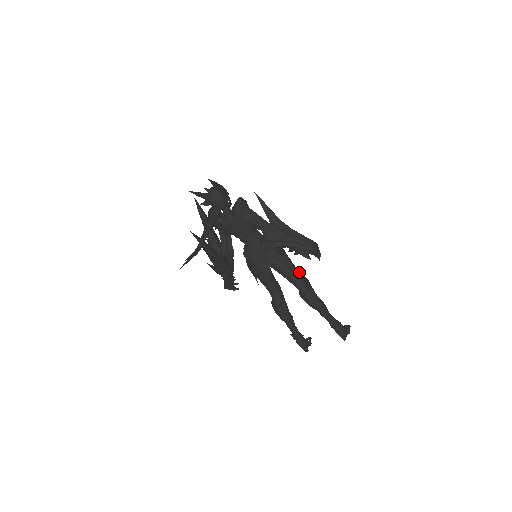
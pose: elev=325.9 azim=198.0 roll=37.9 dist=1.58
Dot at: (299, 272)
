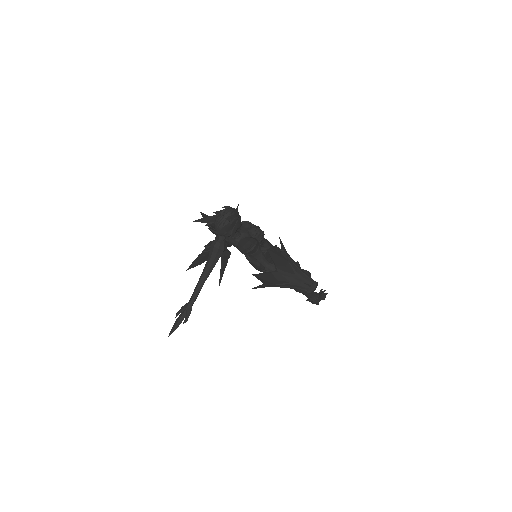
Dot at: (297, 262)
